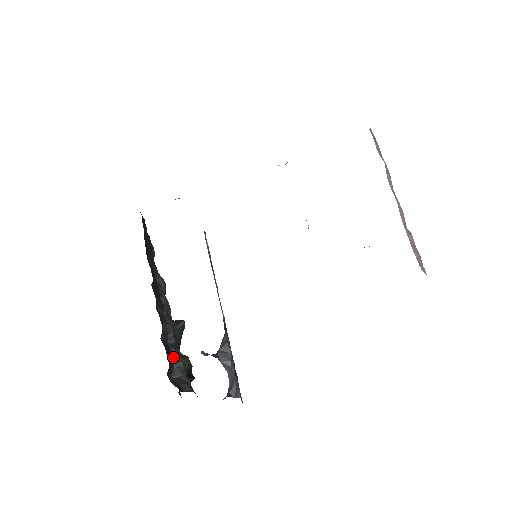
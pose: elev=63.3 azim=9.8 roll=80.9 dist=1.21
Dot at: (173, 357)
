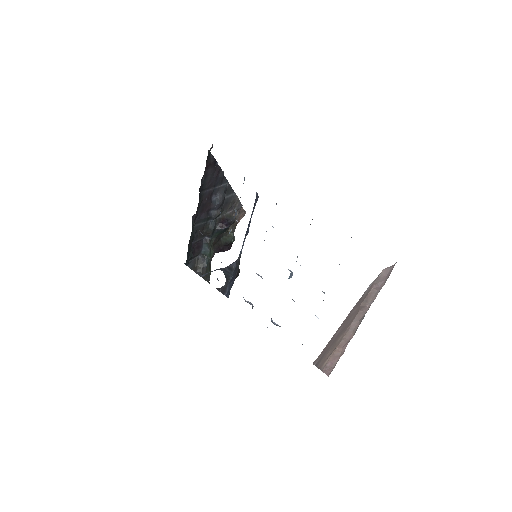
Dot at: (203, 248)
